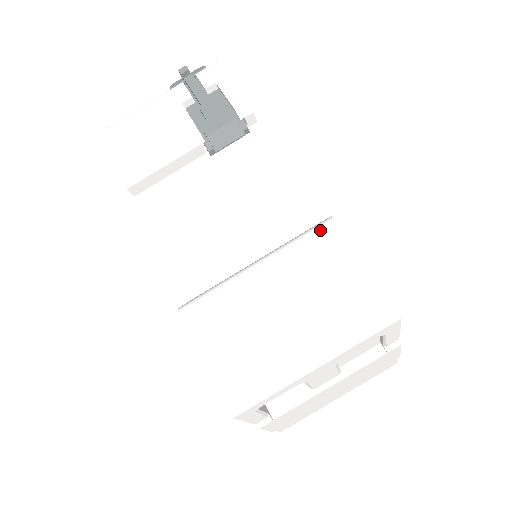
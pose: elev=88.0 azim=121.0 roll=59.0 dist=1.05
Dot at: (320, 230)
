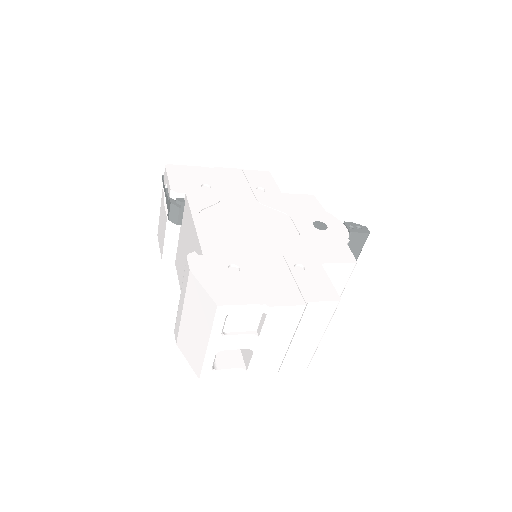
Dot at: (185, 266)
